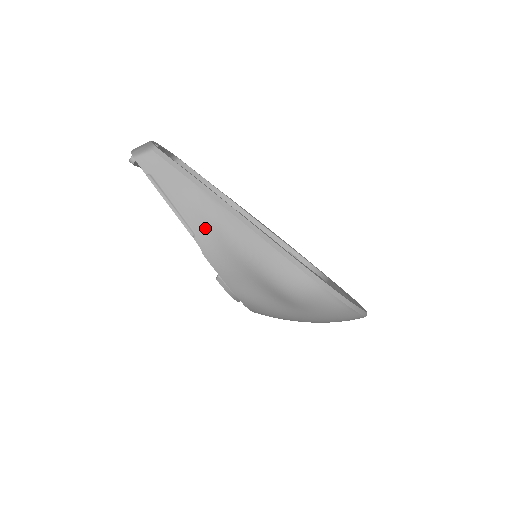
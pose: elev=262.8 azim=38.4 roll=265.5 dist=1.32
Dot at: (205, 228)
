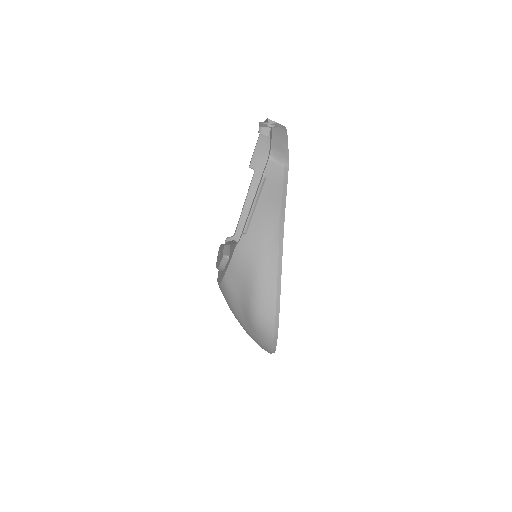
Dot at: (255, 238)
